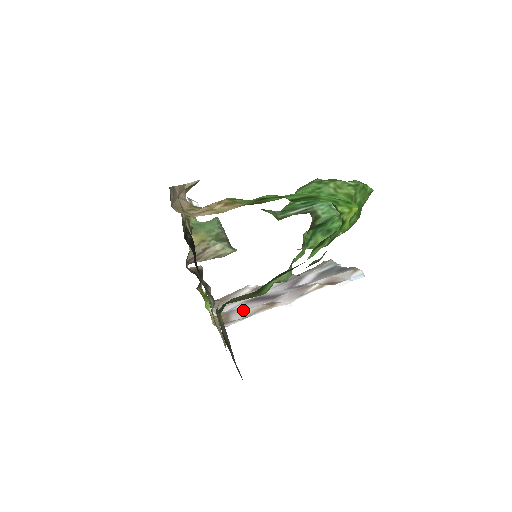
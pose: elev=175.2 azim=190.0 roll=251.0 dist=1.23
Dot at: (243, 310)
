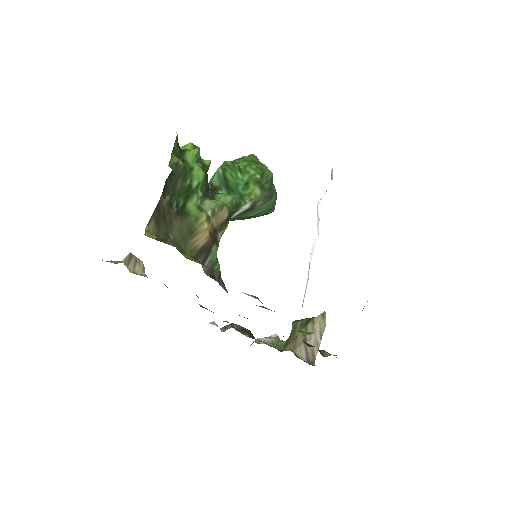
Dot at: occluded
